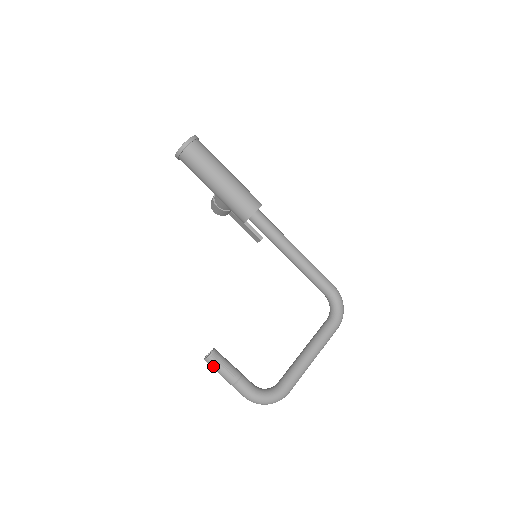
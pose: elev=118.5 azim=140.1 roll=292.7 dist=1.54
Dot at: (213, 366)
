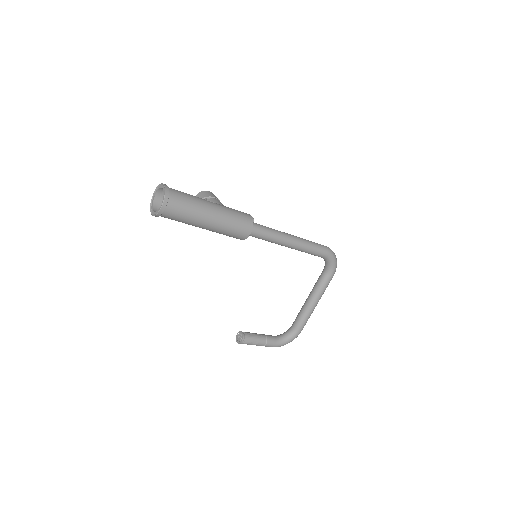
Dot at: occluded
